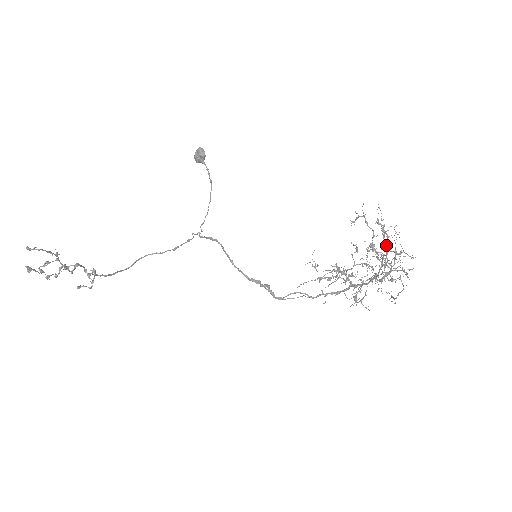
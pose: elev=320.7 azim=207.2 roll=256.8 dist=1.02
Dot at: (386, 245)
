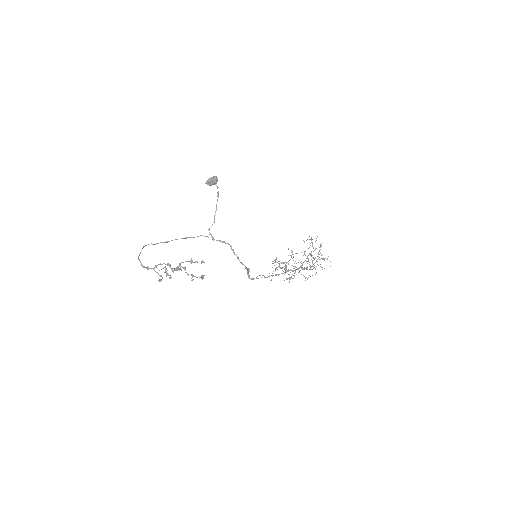
Dot at: occluded
